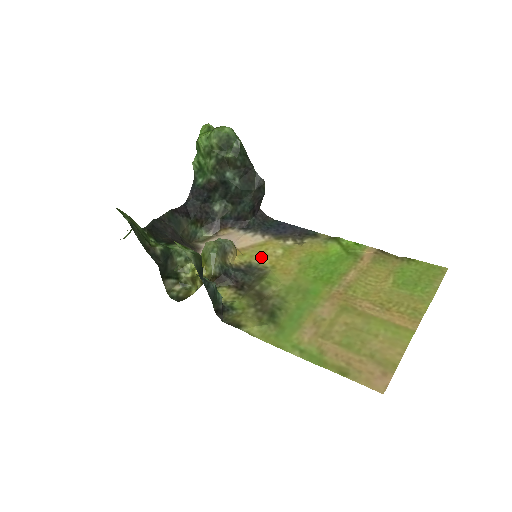
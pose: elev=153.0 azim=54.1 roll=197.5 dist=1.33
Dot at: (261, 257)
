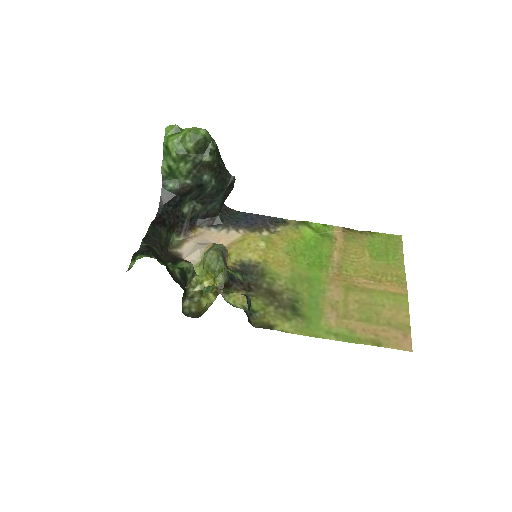
Dot at: (248, 253)
